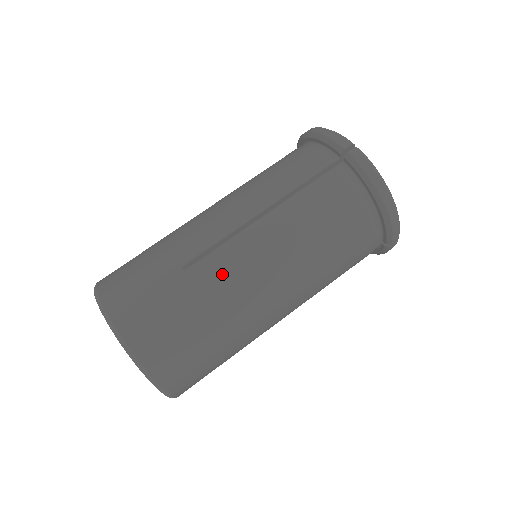
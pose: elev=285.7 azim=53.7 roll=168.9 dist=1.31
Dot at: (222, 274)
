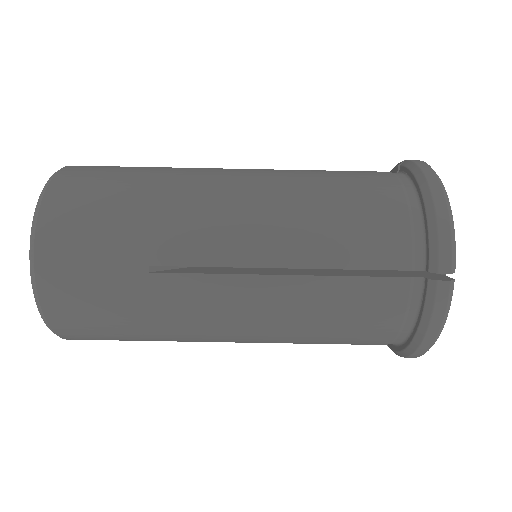
Dot at: (188, 304)
